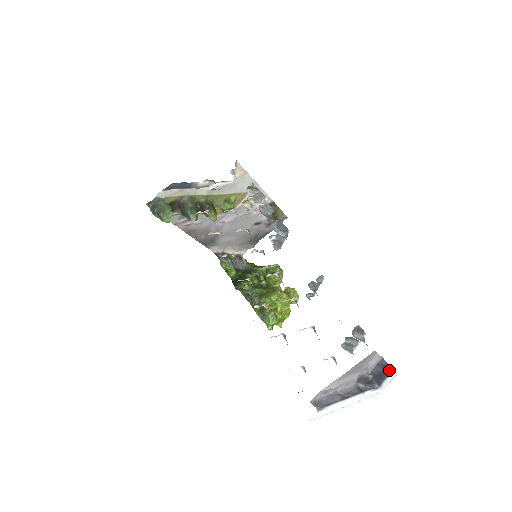
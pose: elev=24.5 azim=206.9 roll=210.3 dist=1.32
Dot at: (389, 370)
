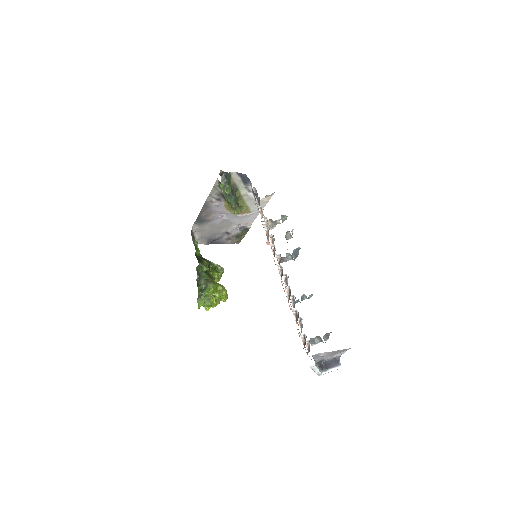
Dot at: (338, 364)
